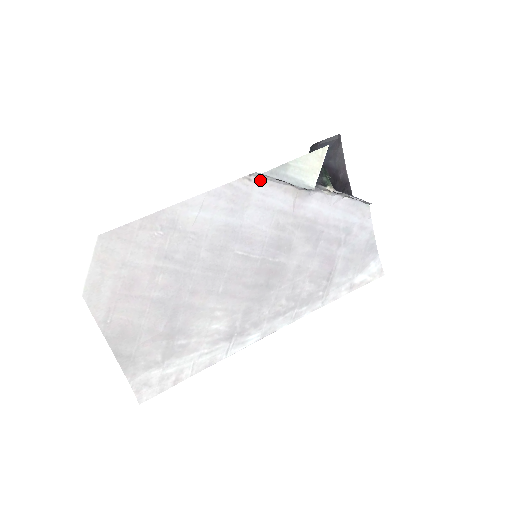
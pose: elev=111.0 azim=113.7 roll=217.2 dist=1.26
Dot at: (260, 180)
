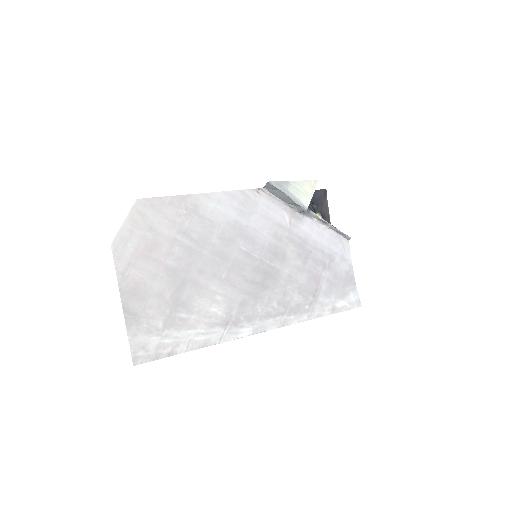
Dot at: (266, 195)
